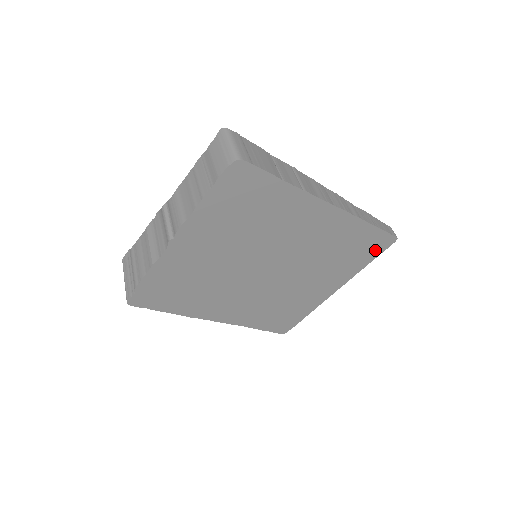
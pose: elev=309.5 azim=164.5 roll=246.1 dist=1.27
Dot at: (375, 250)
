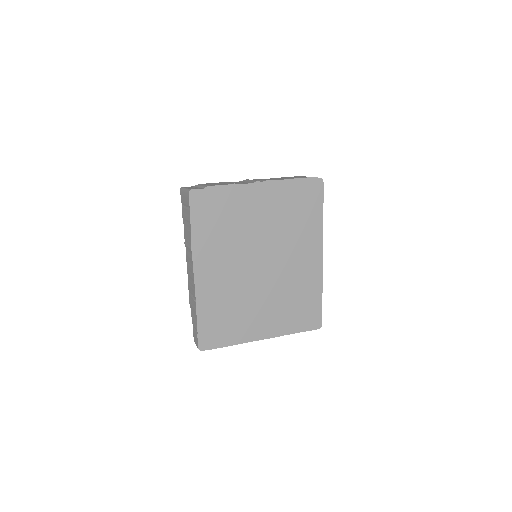
Dot at: (307, 323)
